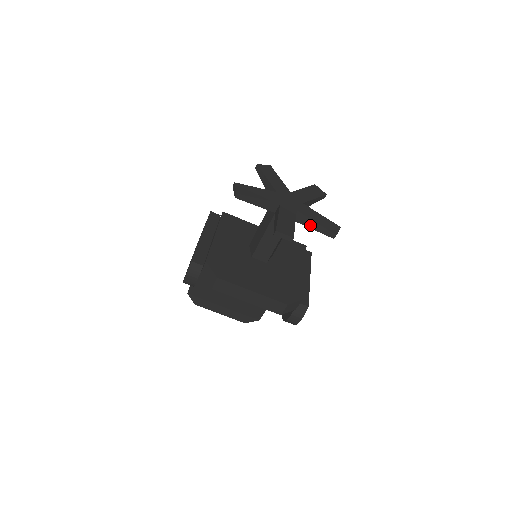
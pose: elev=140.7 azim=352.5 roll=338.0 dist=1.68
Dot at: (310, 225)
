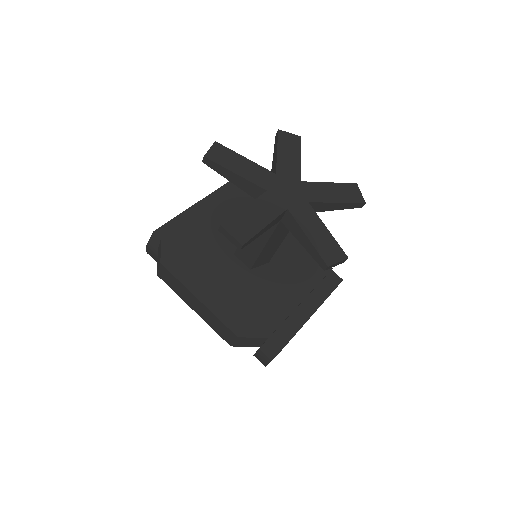
Dot at: (300, 237)
